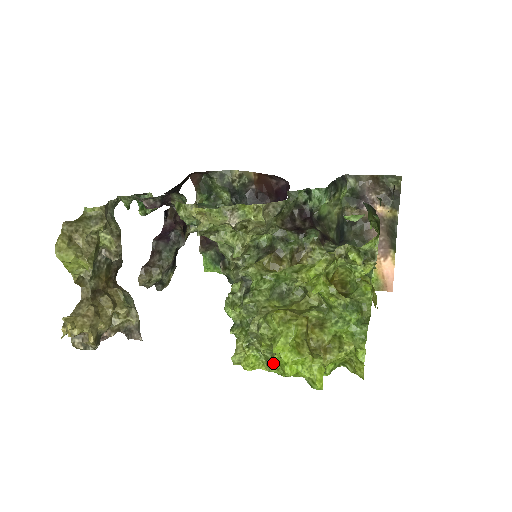
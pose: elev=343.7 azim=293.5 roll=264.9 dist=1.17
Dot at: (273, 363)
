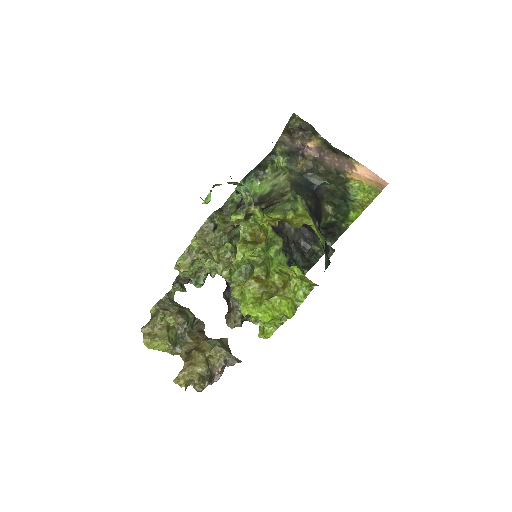
Dot at: occluded
